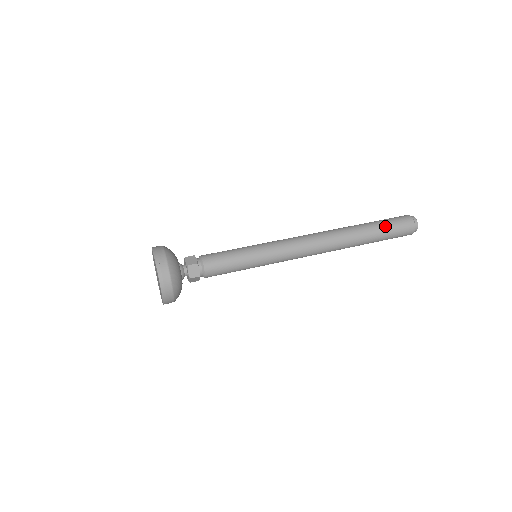
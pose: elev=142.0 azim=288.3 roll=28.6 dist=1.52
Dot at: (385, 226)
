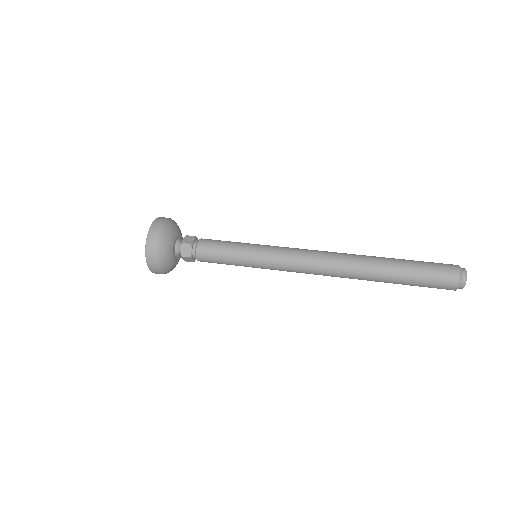
Dot at: (417, 268)
